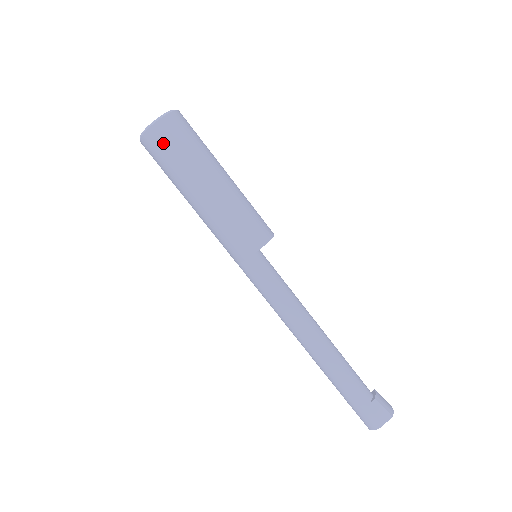
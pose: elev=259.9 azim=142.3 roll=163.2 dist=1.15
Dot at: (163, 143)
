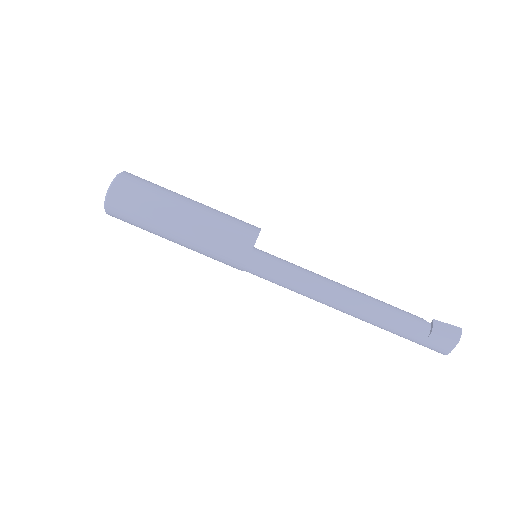
Dot at: (122, 216)
